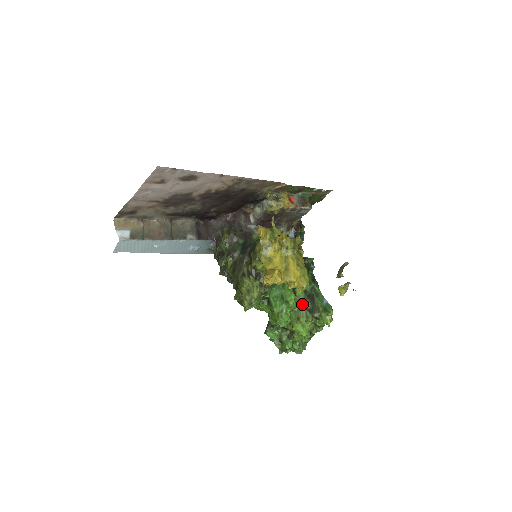
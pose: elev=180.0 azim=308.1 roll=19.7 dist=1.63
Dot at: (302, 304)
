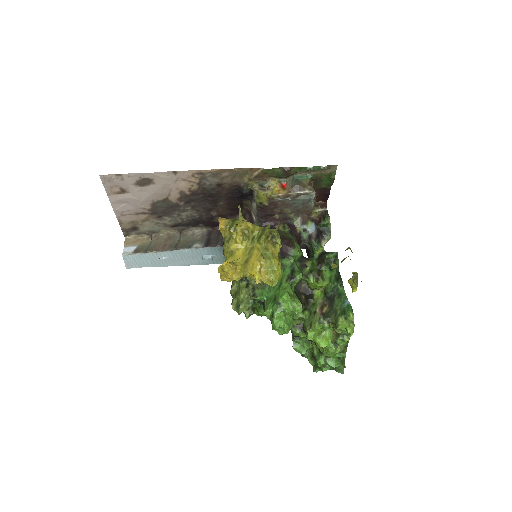
Dot at: (318, 308)
